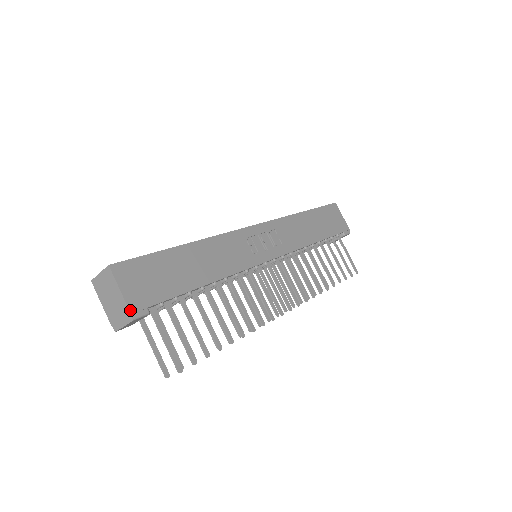
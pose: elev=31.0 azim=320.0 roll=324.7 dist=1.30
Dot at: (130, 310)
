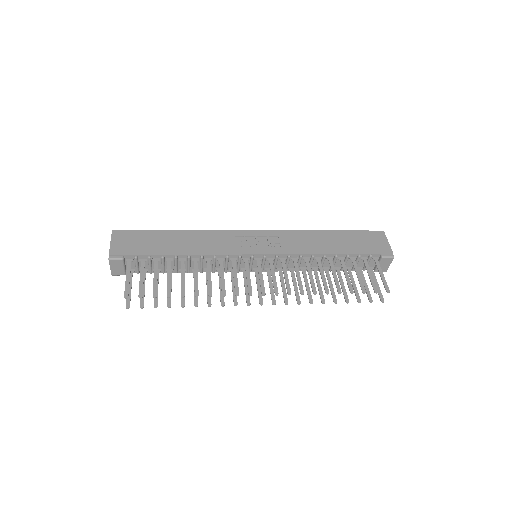
Dot at: (110, 253)
